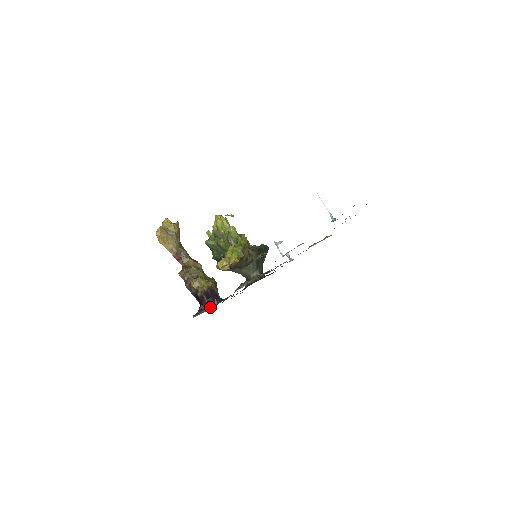
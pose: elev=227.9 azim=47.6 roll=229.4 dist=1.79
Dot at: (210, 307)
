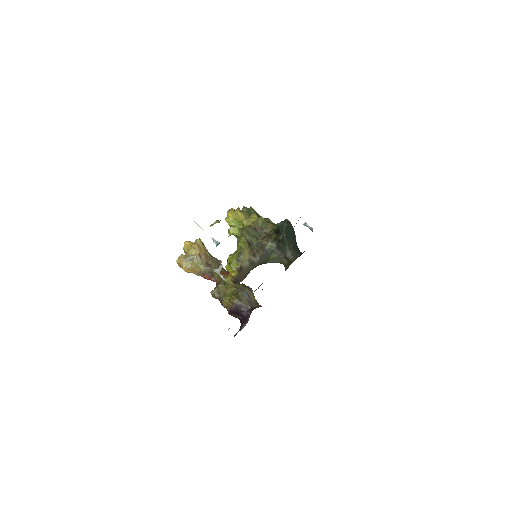
Dot at: (247, 321)
